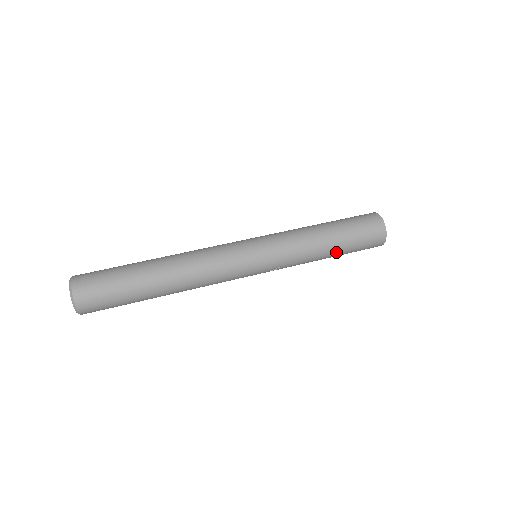
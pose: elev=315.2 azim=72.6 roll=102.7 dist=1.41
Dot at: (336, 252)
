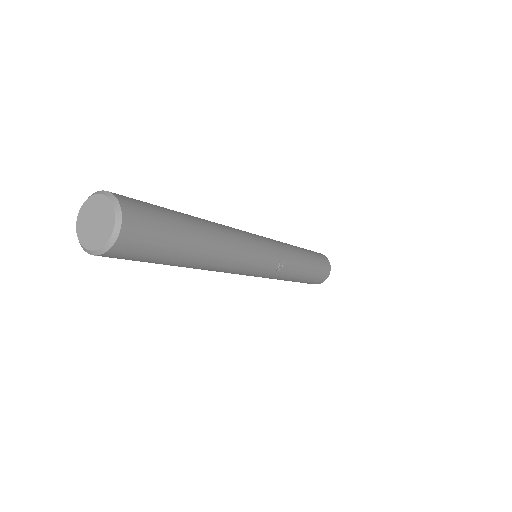
Dot at: (310, 268)
